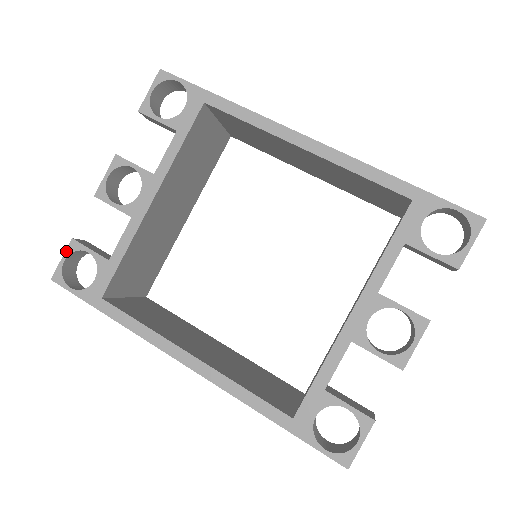
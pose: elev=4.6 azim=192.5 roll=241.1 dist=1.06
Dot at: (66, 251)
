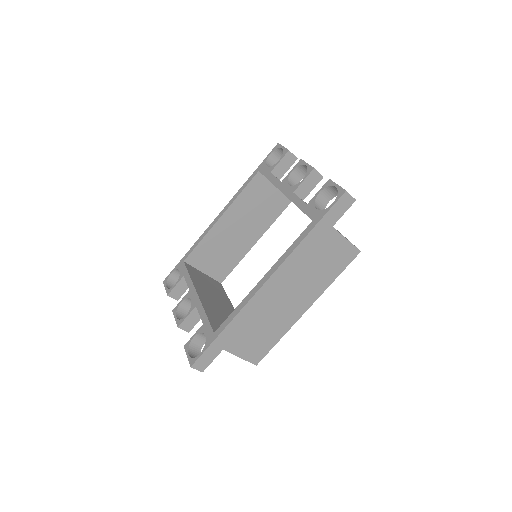
Dot at: (186, 352)
